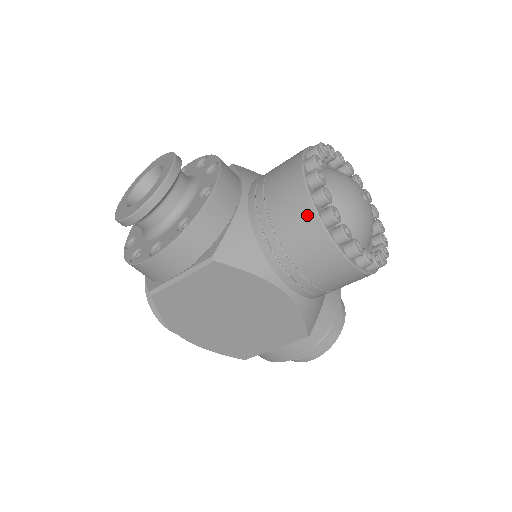
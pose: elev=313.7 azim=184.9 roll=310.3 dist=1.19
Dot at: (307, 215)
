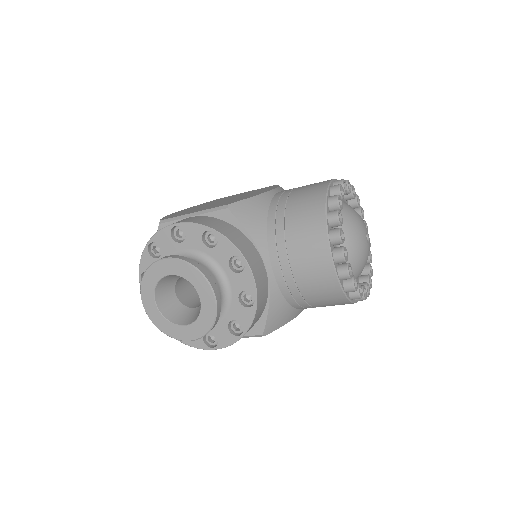
Dot at: (339, 299)
